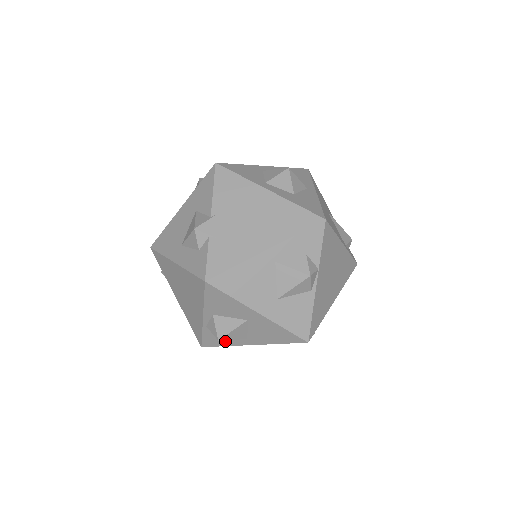
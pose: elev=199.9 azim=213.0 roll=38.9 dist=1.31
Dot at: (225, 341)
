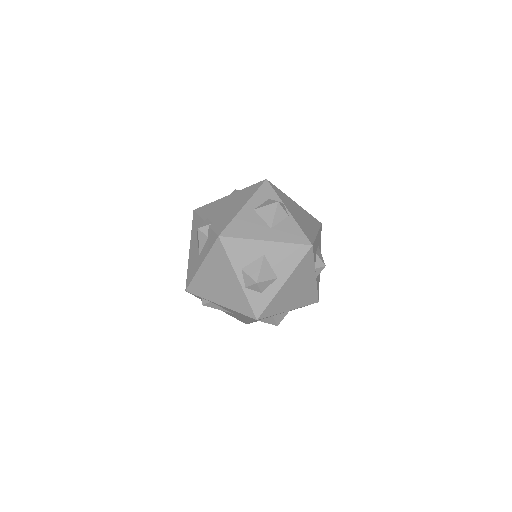
Dot at: (266, 295)
